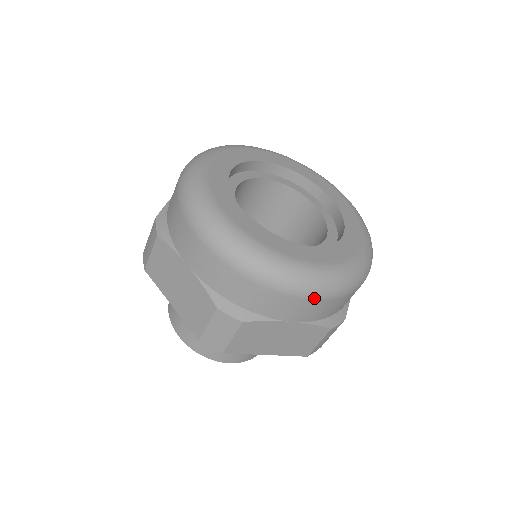
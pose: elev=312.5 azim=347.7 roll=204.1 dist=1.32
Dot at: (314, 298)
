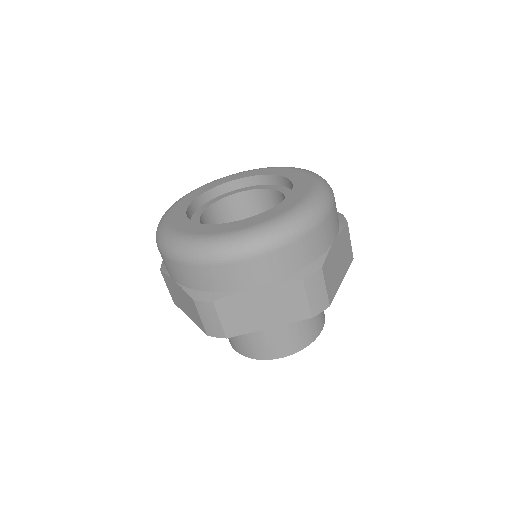
Dot at: (252, 256)
